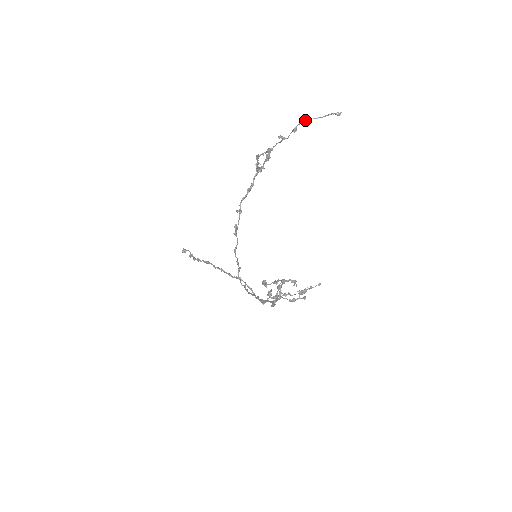
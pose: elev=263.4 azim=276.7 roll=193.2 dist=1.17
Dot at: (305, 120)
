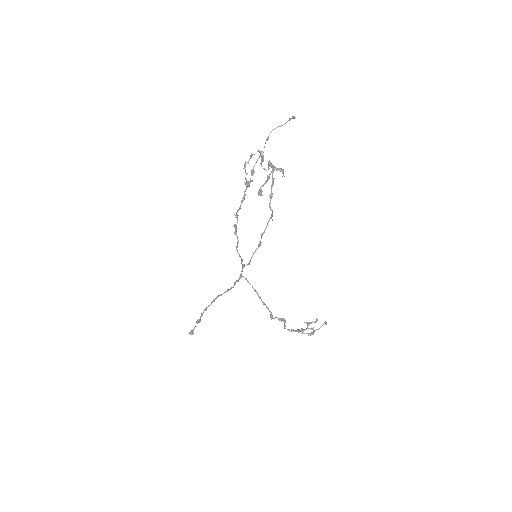
Dot at: (273, 129)
